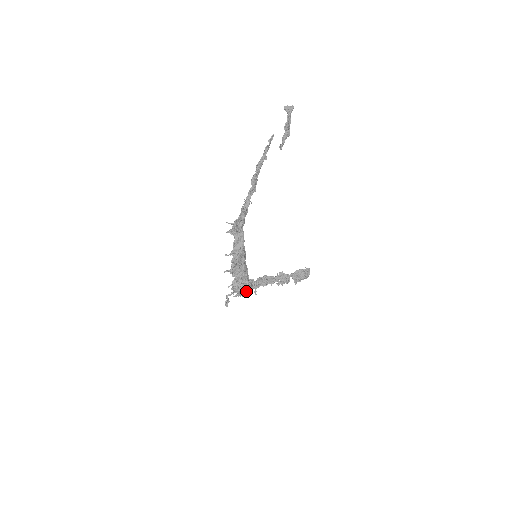
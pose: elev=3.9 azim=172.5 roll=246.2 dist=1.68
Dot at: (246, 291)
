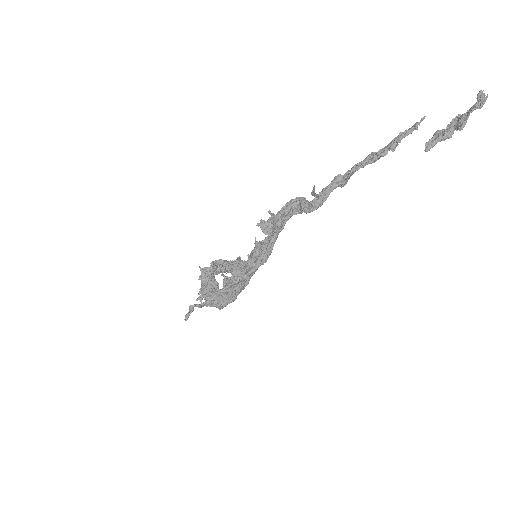
Dot at: occluded
